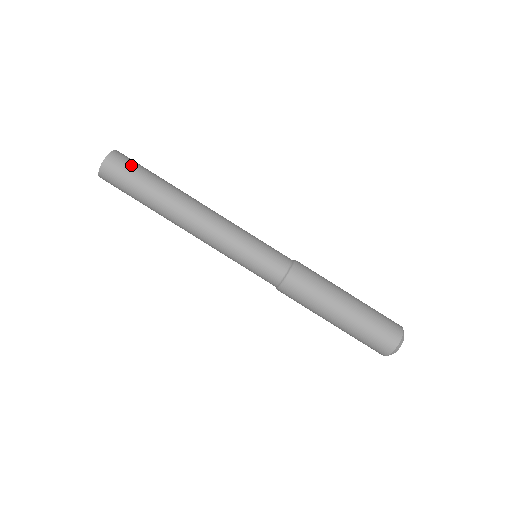
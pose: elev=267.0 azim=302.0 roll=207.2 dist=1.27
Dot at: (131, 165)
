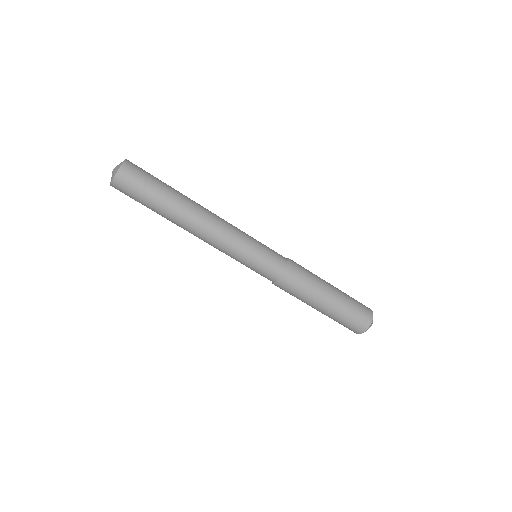
Dot at: (140, 182)
